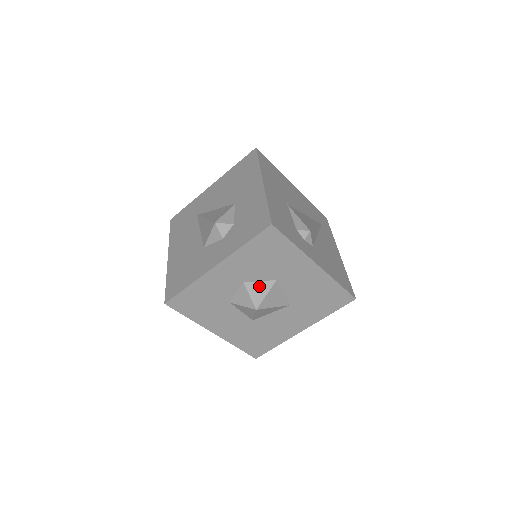
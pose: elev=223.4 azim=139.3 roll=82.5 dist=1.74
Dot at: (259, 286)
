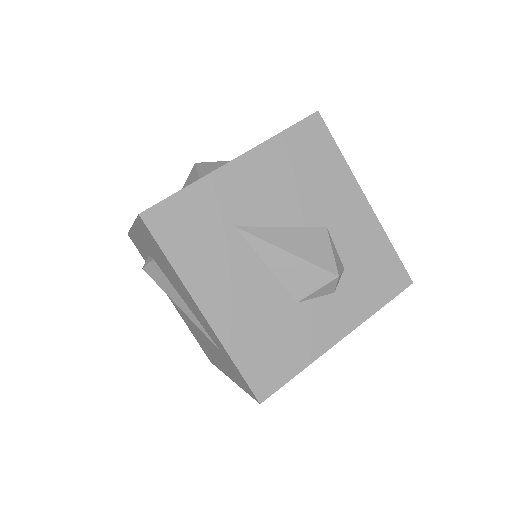
Dot at: occluded
